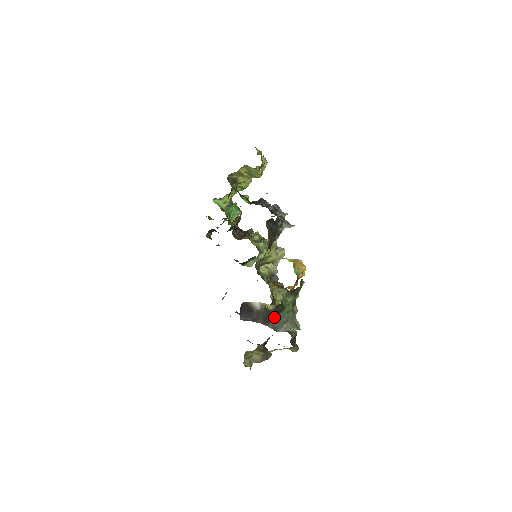
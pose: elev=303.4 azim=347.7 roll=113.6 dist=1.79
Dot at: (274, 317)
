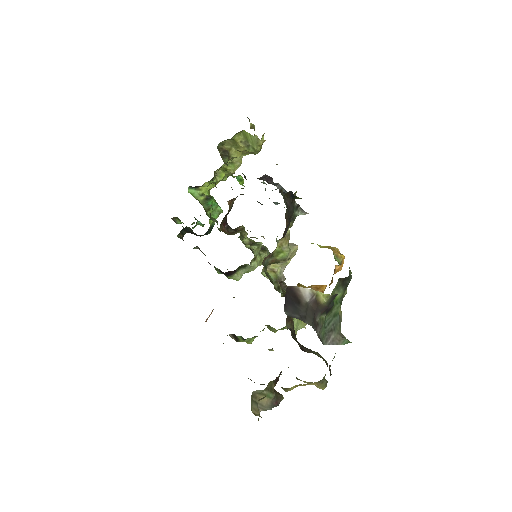
Dot at: (321, 320)
